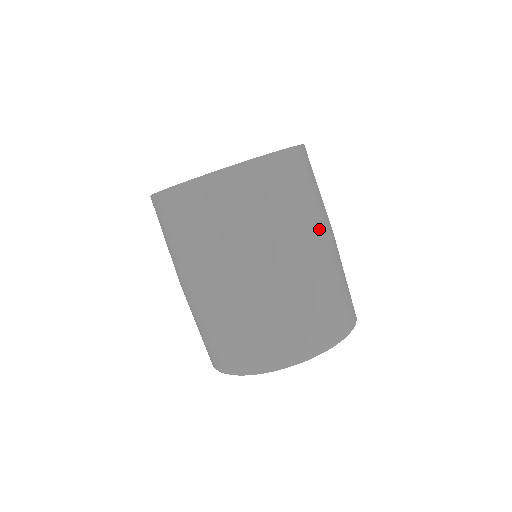
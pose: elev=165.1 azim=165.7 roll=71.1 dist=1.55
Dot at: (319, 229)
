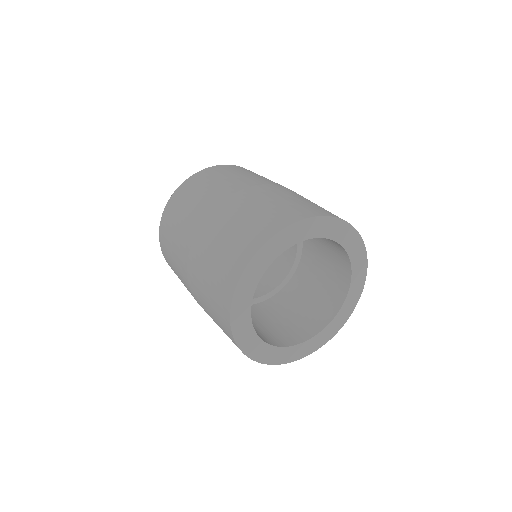
Dot at: (237, 186)
